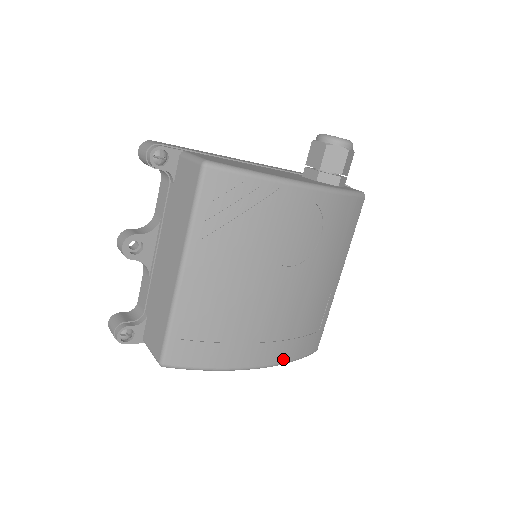
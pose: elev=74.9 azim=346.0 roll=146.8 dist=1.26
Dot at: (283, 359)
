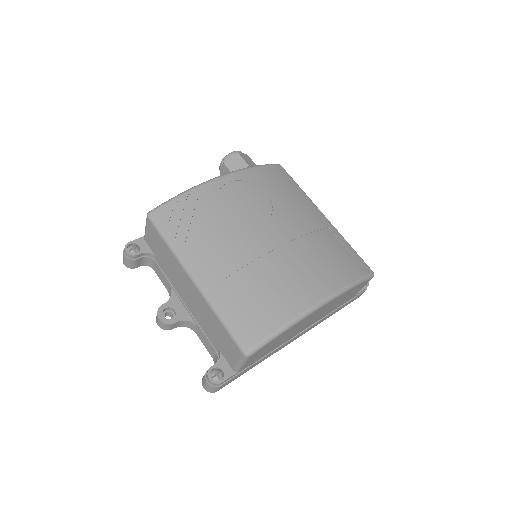
Dot at: (339, 285)
